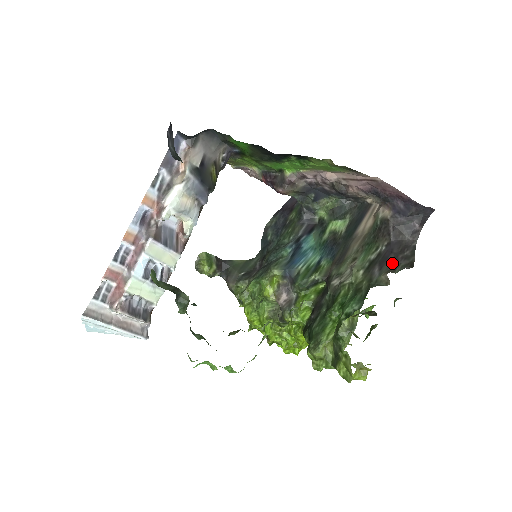
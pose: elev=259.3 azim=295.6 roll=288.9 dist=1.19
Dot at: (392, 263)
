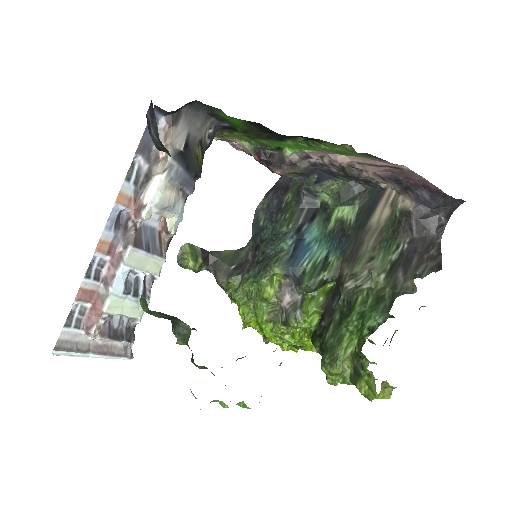
Dot at: (418, 265)
